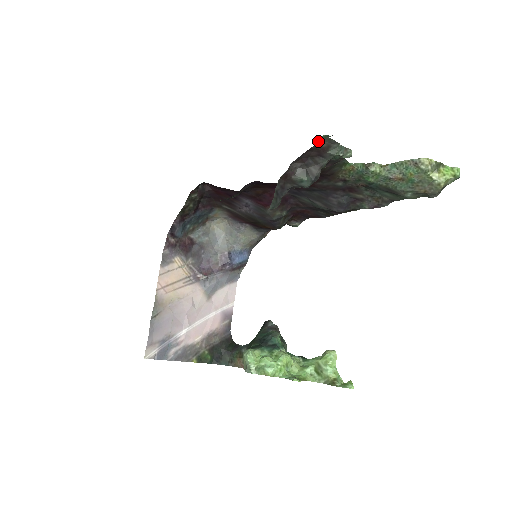
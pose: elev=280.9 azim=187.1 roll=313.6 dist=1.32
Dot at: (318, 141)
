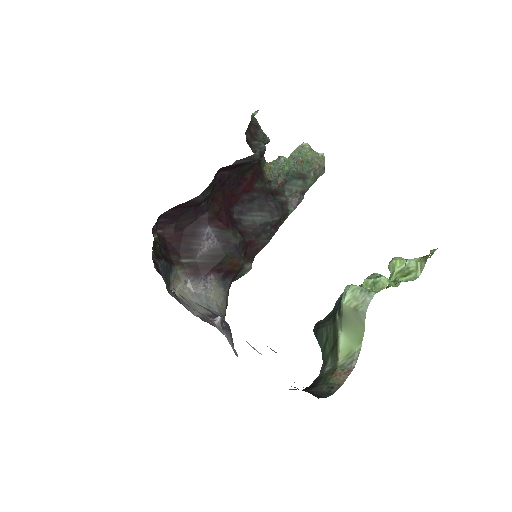
Dot at: (251, 119)
